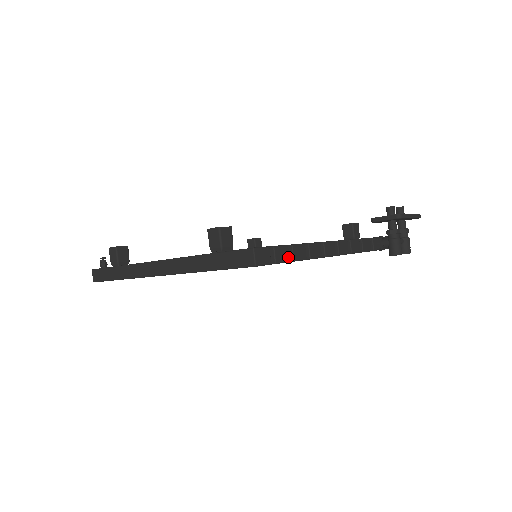
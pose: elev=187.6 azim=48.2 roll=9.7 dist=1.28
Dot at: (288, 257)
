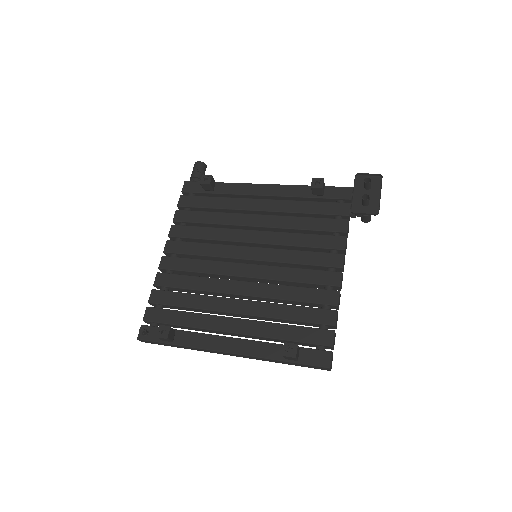
Dot at: (335, 335)
